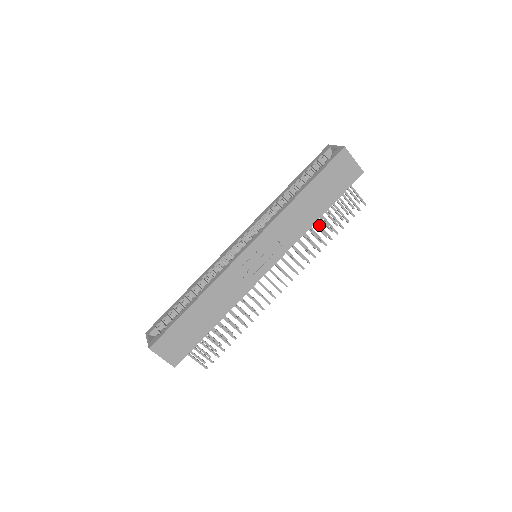
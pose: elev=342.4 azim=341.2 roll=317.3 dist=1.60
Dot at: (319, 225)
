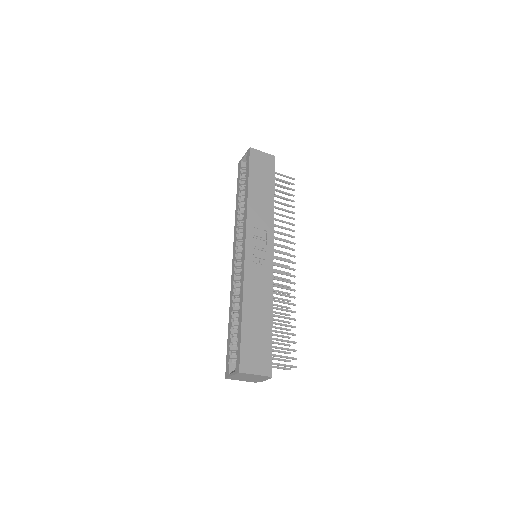
Dot at: (278, 208)
